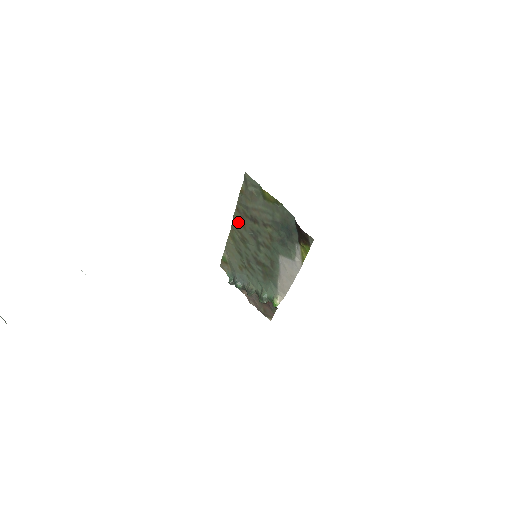
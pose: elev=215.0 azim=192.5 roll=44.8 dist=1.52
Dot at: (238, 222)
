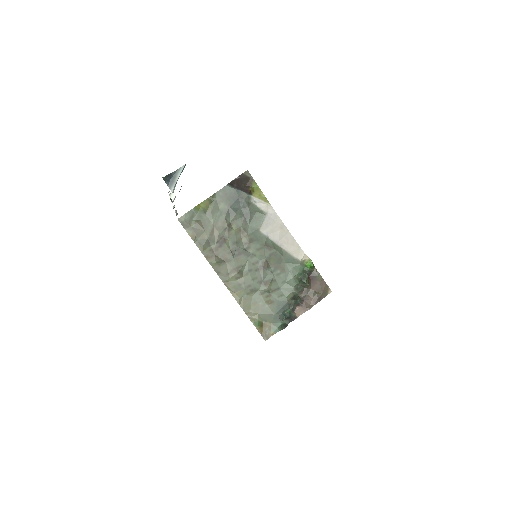
Dot at: (220, 266)
